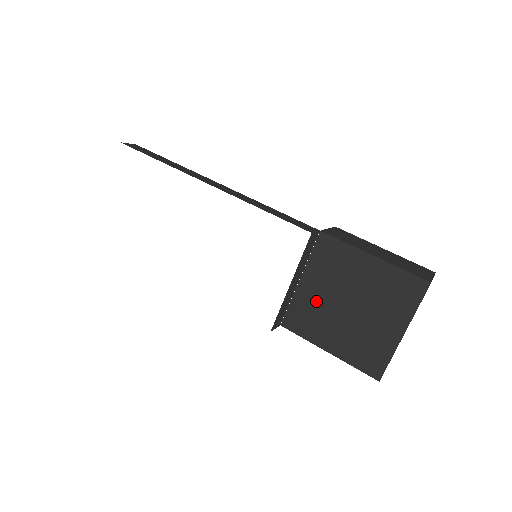
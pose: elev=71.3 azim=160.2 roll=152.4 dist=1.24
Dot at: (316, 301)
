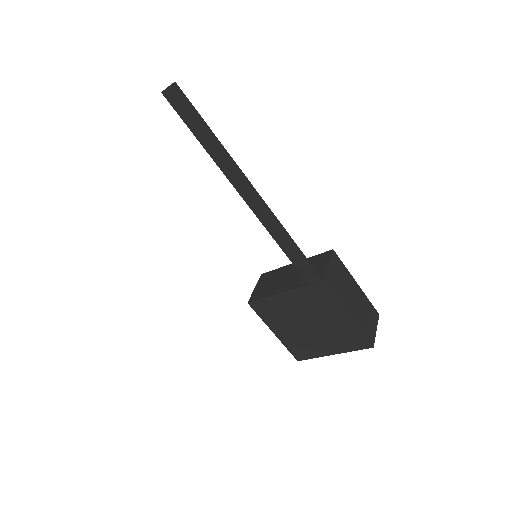
Dot at: (286, 309)
